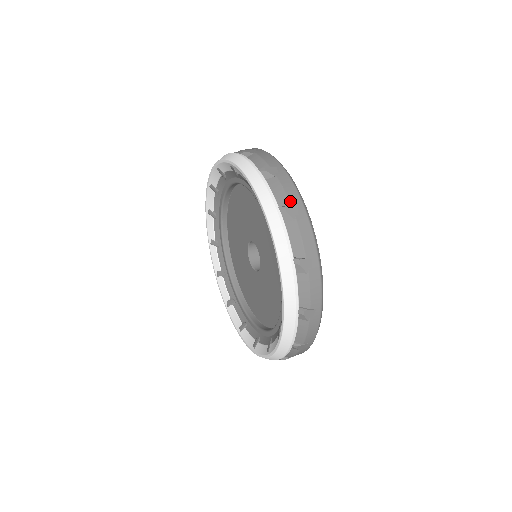
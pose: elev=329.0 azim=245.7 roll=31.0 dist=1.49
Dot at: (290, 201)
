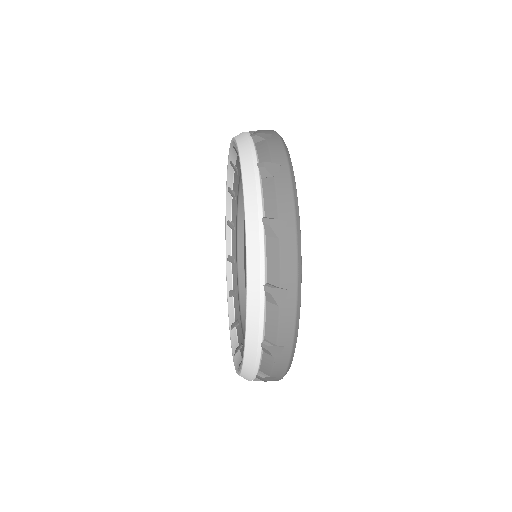
Dot at: (264, 133)
